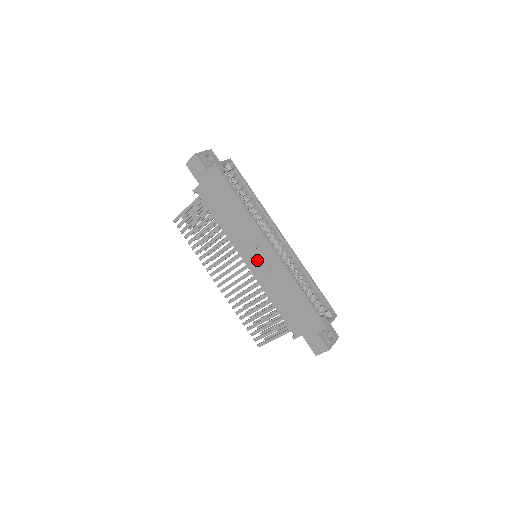
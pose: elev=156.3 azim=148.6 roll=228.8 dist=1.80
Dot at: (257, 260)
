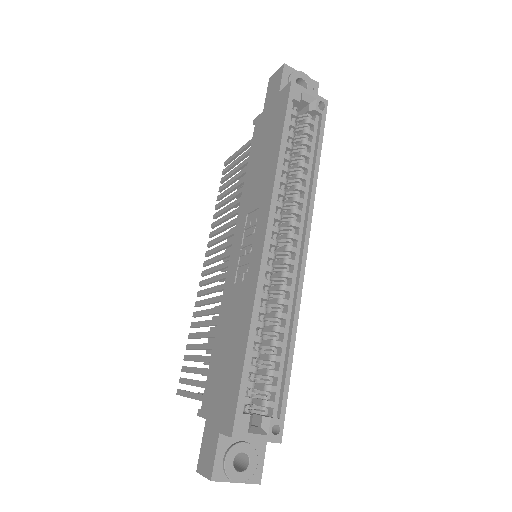
Dot at: (242, 253)
